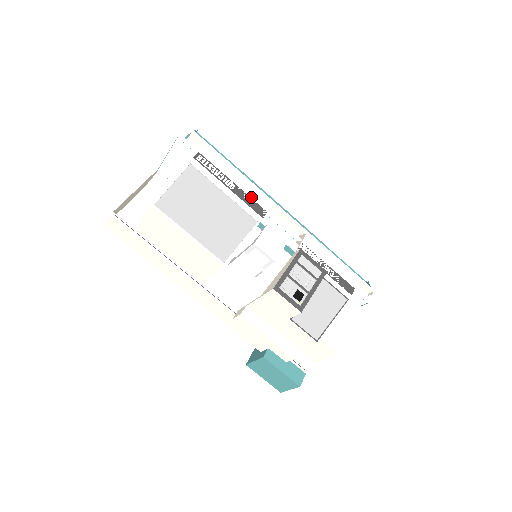
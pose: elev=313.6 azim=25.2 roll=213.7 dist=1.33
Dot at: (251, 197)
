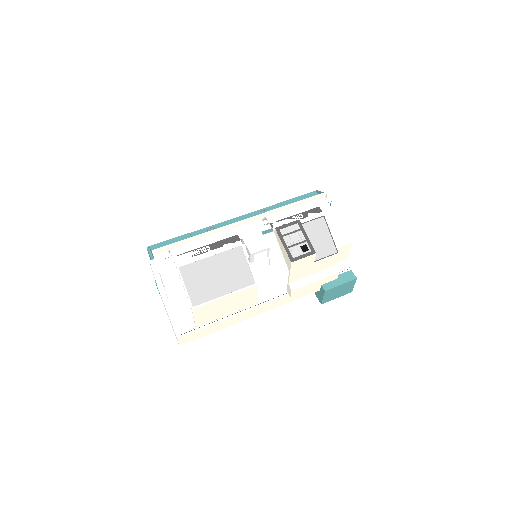
Dot at: (222, 240)
